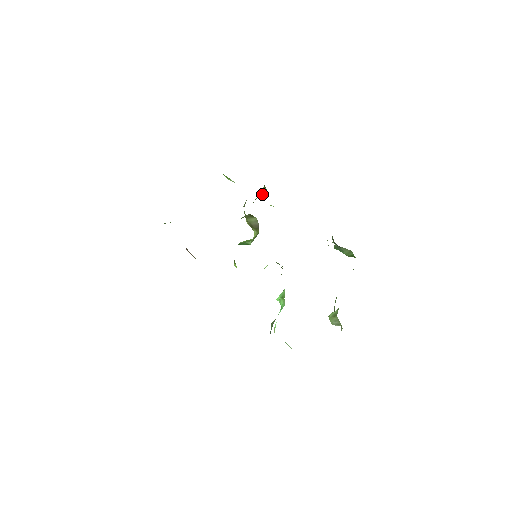
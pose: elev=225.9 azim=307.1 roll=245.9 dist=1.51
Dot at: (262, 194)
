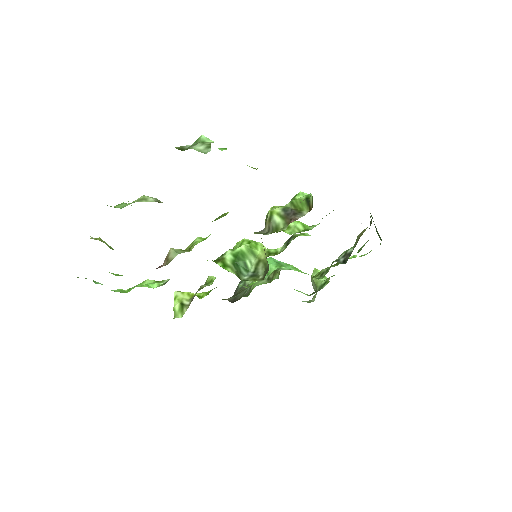
Dot at: (304, 205)
